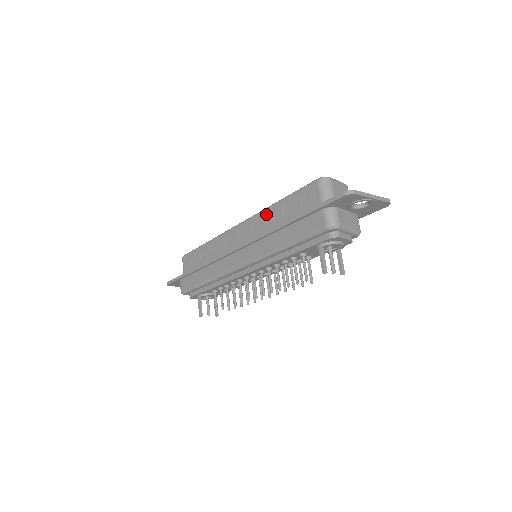
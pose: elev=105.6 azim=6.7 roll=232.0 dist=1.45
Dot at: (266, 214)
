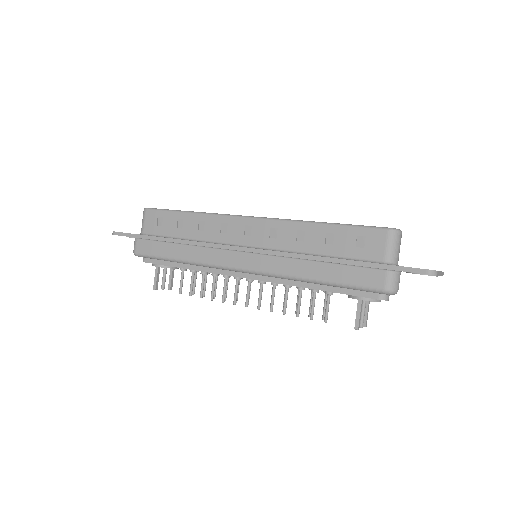
Dot at: (299, 228)
